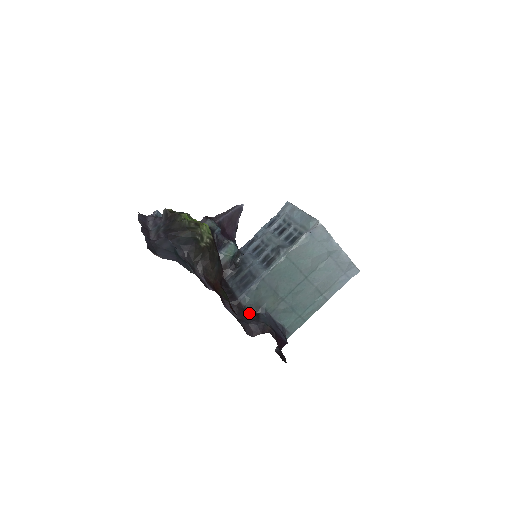
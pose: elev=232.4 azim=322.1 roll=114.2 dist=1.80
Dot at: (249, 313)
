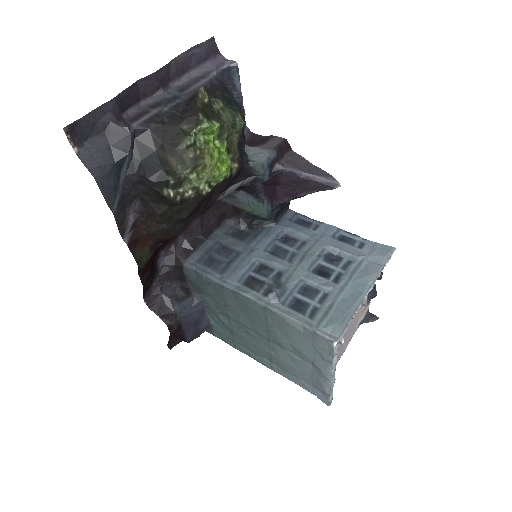
Dot at: (185, 282)
